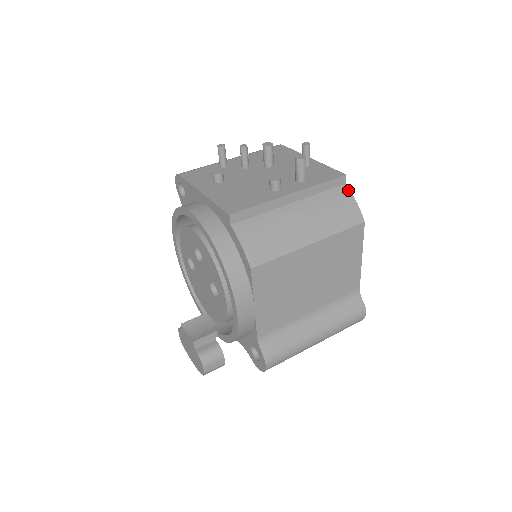
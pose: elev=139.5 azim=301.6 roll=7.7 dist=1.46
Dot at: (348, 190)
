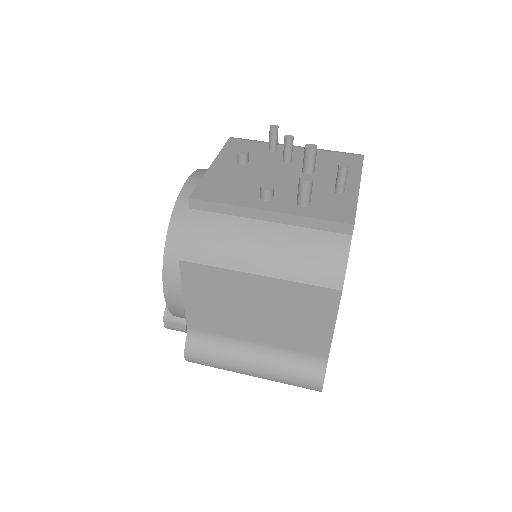
Dot at: (348, 244)
